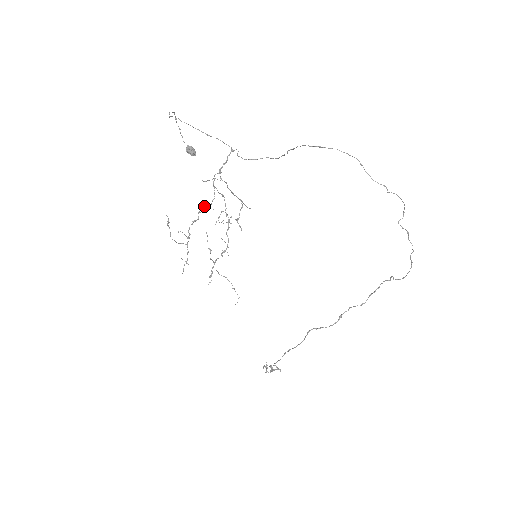
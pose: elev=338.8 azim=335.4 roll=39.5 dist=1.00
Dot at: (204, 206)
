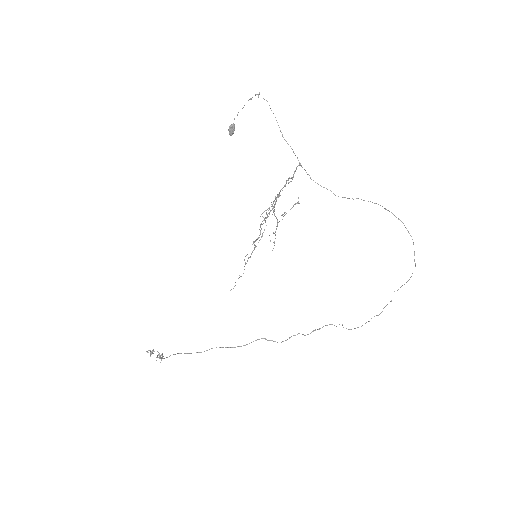
Dot at: (275, 197)
